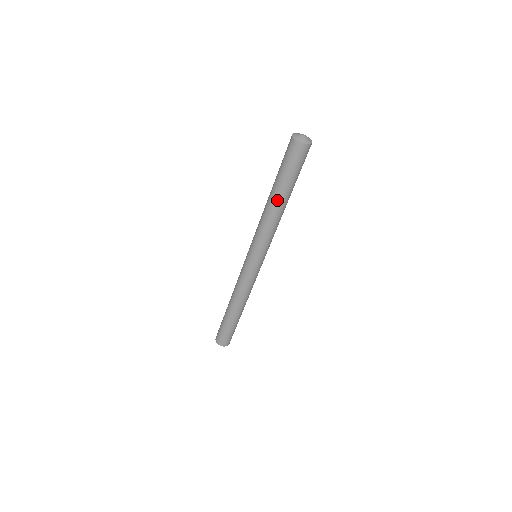
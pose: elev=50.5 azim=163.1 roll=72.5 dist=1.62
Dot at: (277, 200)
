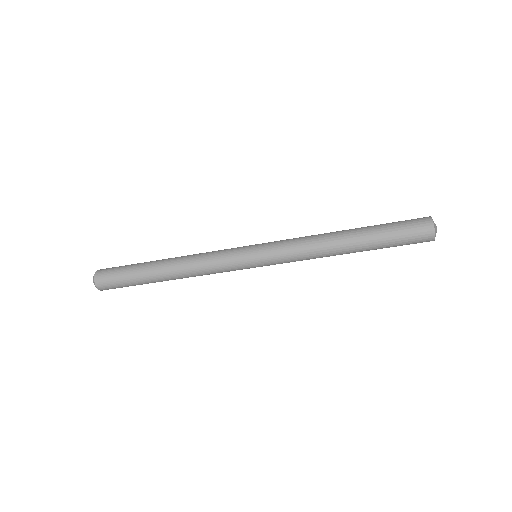
Dot at: (351, 237)
